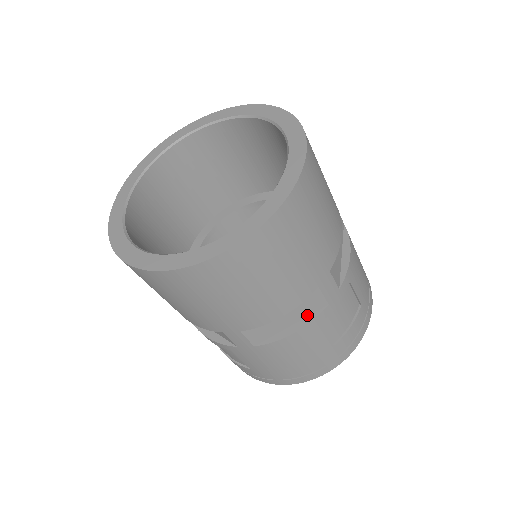
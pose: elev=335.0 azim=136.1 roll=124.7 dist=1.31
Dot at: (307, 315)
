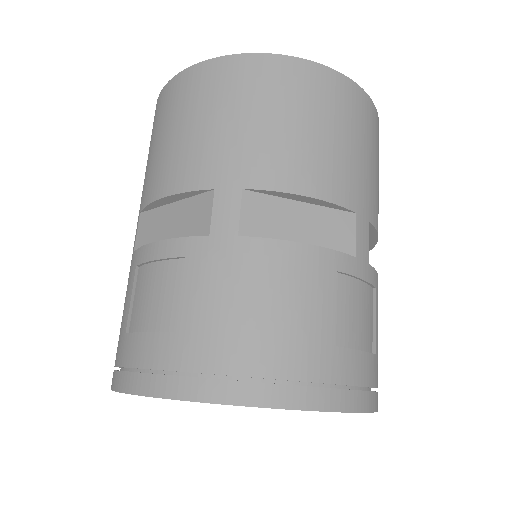
Dot at: occluded
